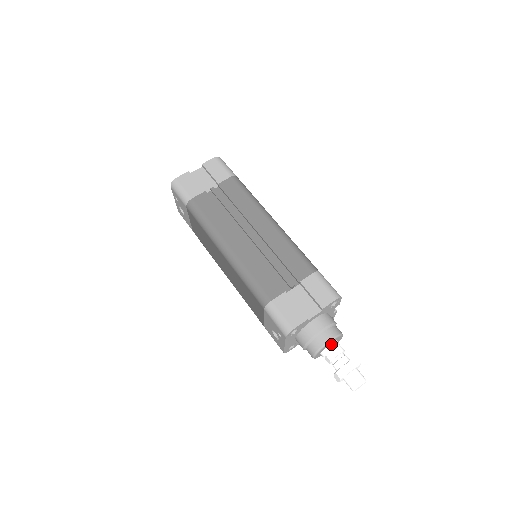
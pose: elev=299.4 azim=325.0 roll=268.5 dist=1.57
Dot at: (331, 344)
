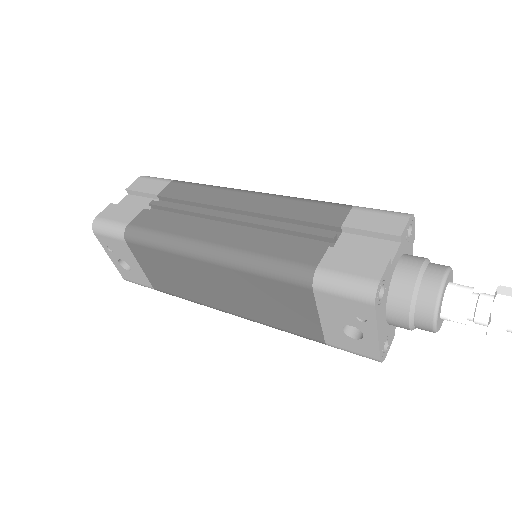
Dot at: (448, 287)
